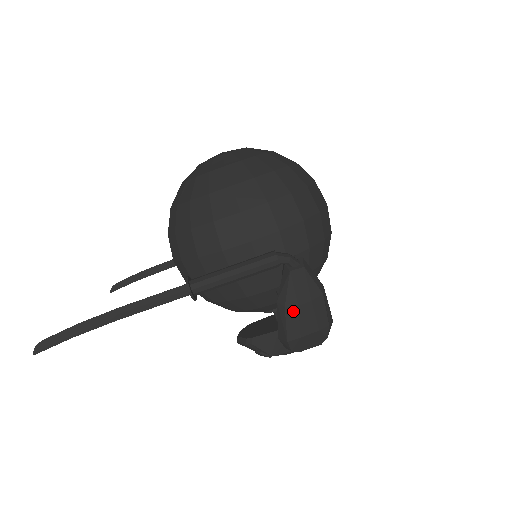
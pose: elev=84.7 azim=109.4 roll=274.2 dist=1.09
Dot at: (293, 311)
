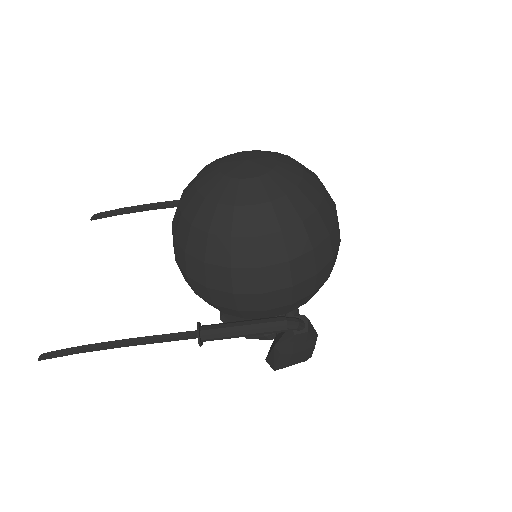
Dot at: (286, 356)
